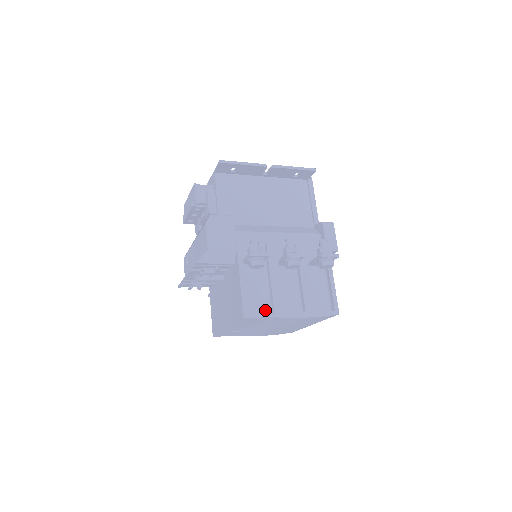
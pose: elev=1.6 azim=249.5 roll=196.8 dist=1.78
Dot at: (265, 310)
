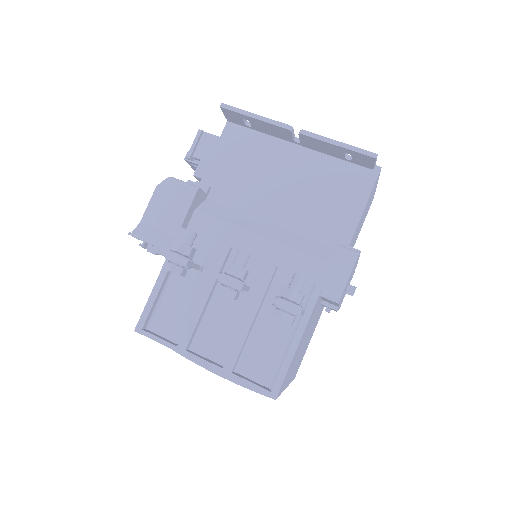
Dot at: (175, 335)
